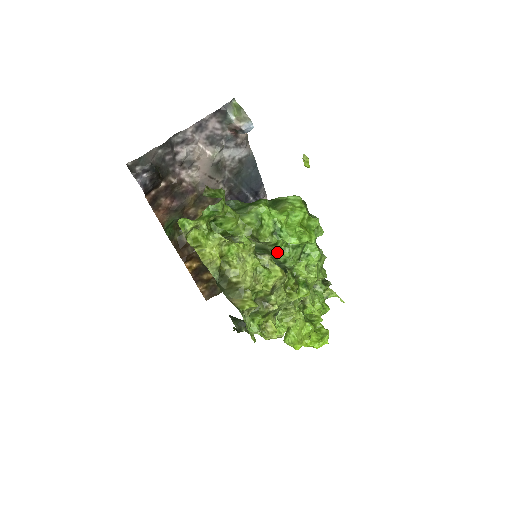
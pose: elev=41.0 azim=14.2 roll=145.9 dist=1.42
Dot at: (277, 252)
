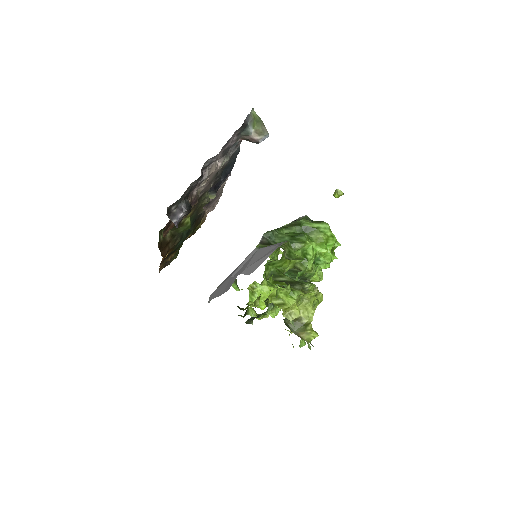
Dot at: (308, 273)
